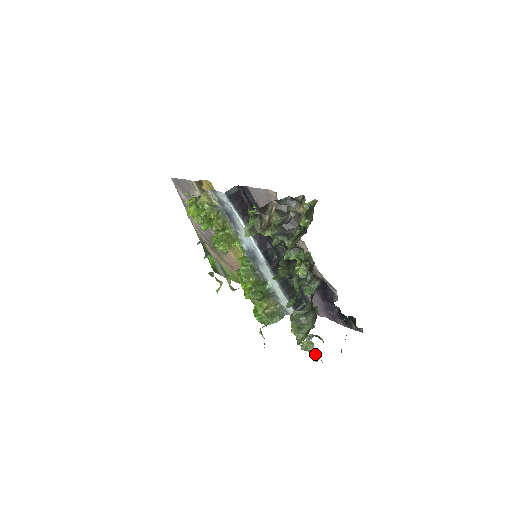
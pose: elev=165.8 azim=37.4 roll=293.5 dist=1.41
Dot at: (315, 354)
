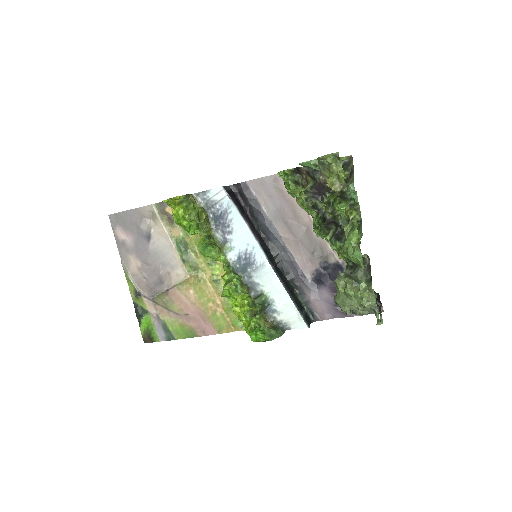
Dot at: occluded
